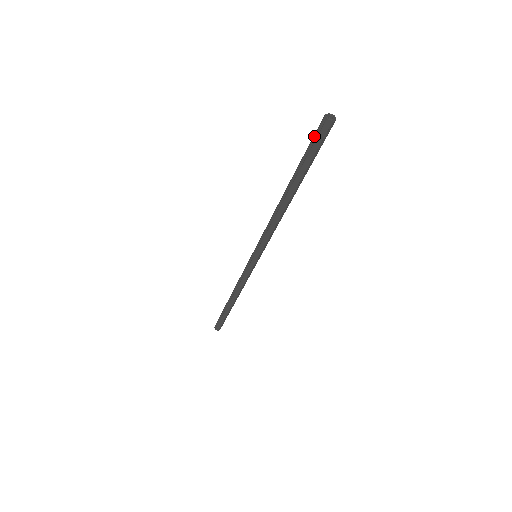
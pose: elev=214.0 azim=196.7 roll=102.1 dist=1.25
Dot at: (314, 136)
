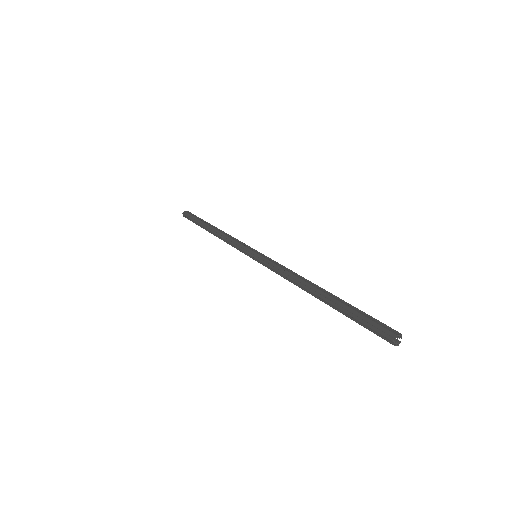
Dot at: (372, 329)
